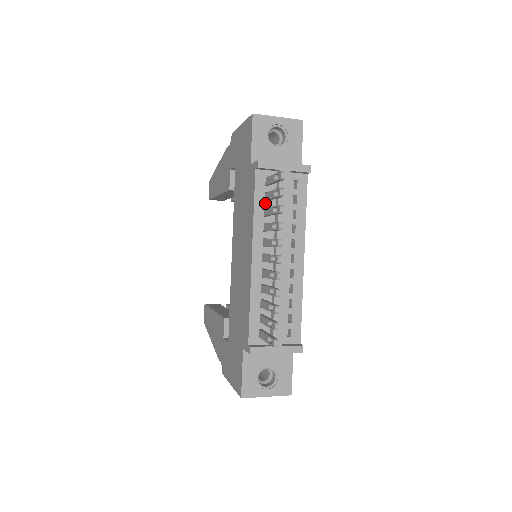
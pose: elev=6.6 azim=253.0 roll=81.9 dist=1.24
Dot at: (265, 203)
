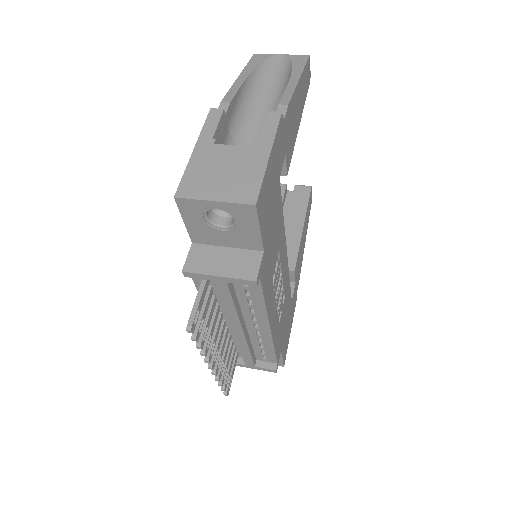
Dot at: occluded
